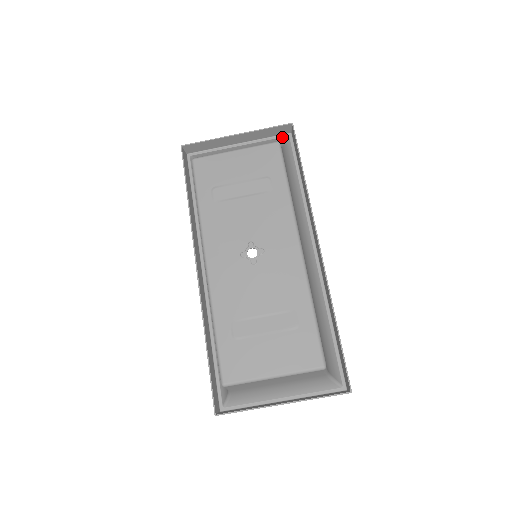
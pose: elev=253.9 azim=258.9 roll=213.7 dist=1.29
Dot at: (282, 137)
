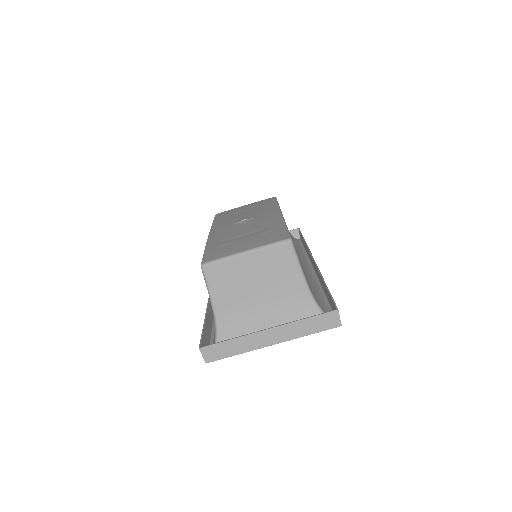
Dot at: occluded
